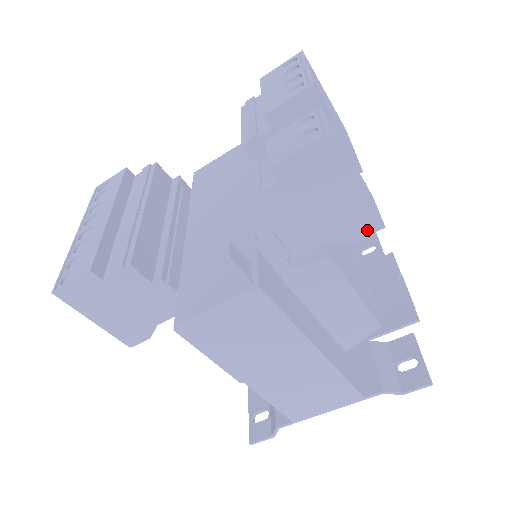
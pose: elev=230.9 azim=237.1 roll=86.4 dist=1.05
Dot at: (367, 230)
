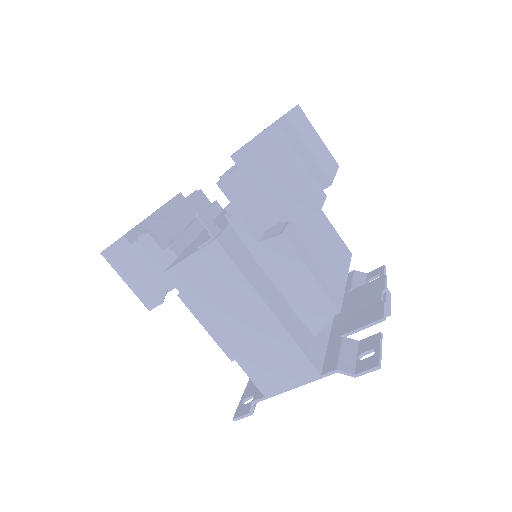
Dot at: (308, 211)
